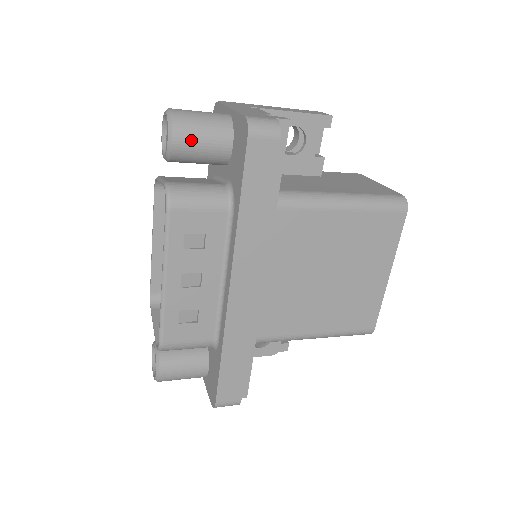
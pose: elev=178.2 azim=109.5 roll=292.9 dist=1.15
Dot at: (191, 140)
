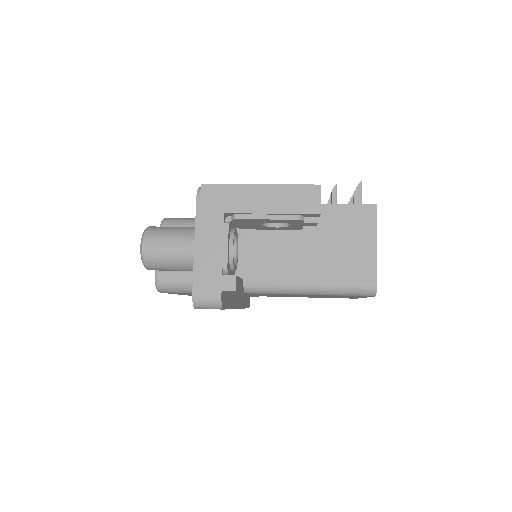
Dot at: (163, 270)
